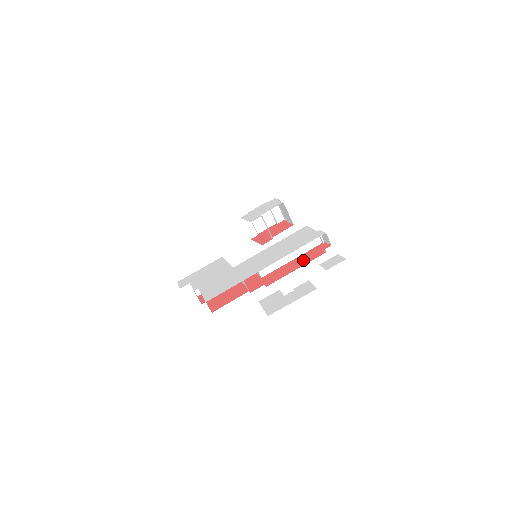
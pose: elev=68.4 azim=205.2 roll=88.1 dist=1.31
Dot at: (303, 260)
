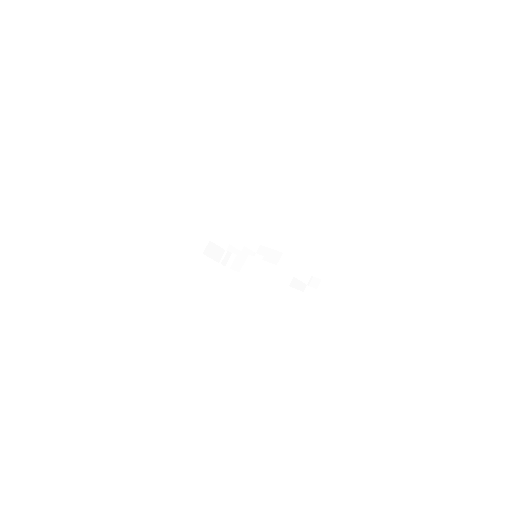
Dot at: occluded
